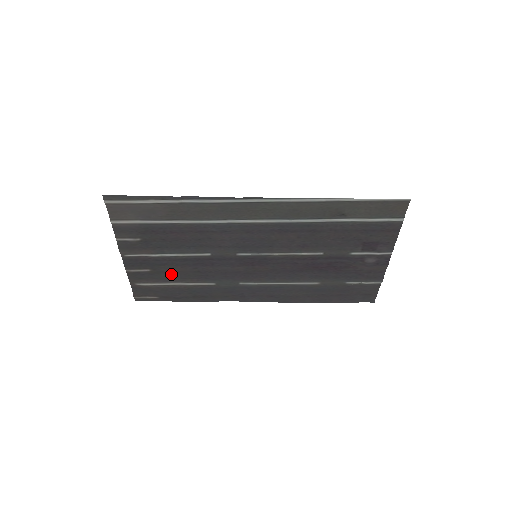
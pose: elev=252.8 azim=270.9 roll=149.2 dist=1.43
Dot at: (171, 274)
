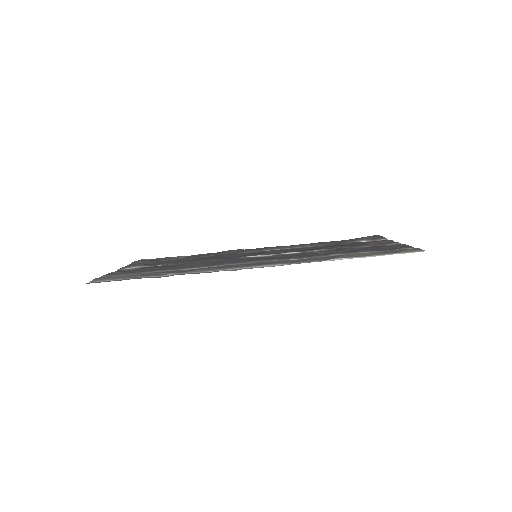
Dot at: occluded
